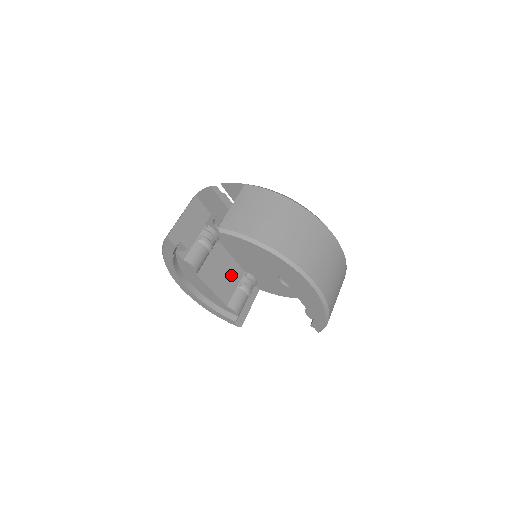
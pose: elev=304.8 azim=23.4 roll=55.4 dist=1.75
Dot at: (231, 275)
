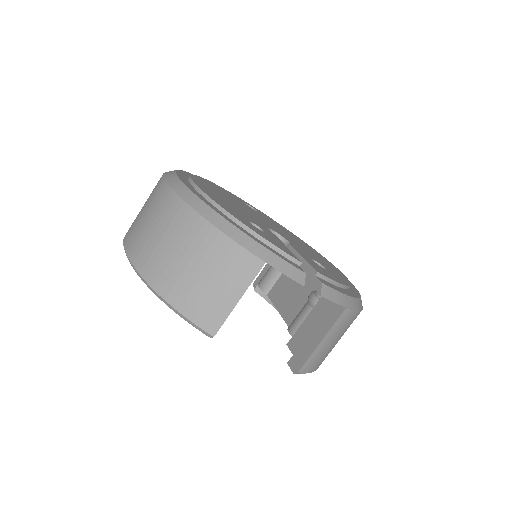
Dot at: occluded
